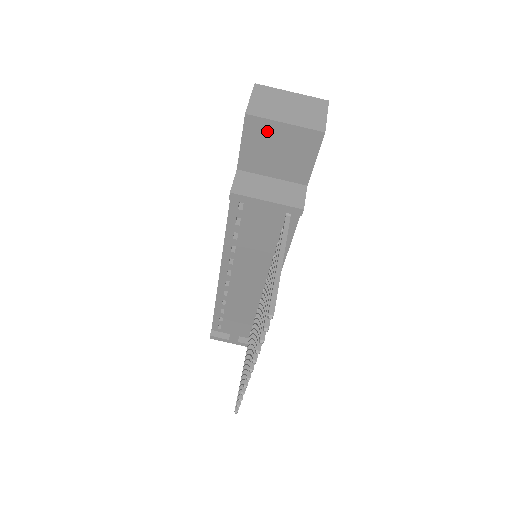
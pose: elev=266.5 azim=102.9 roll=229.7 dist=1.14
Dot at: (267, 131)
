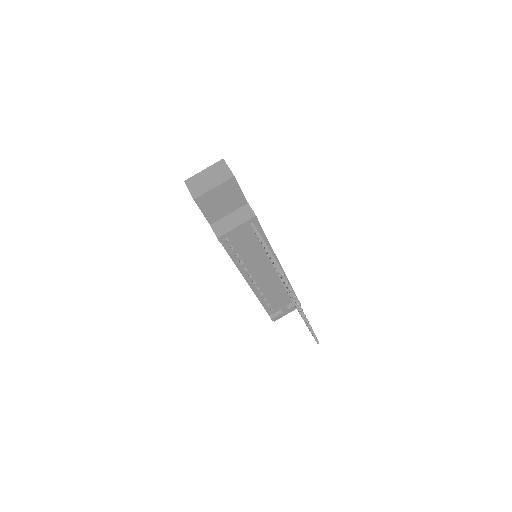
Dot at: (209, 198)
